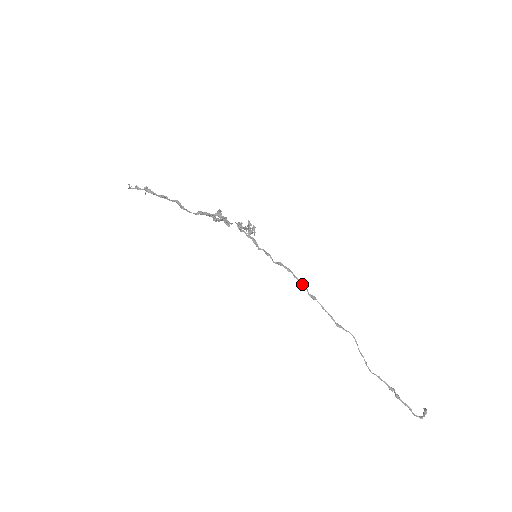
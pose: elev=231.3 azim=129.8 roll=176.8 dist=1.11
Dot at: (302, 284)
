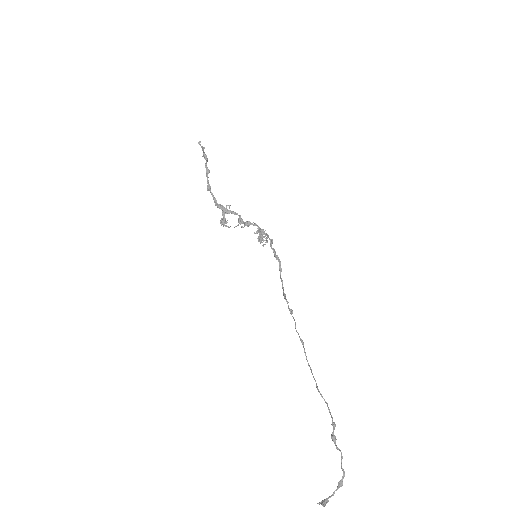
Dot at: (285, 297)
